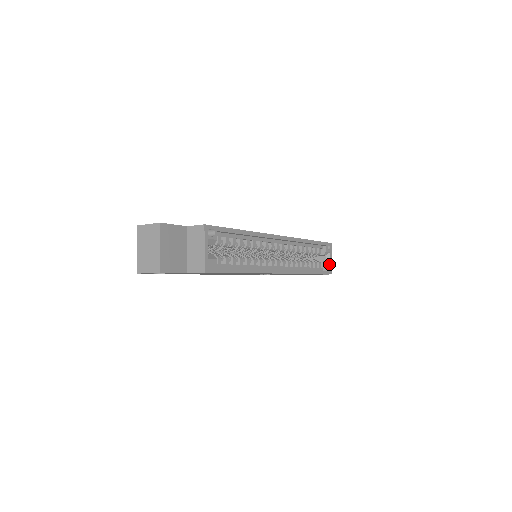
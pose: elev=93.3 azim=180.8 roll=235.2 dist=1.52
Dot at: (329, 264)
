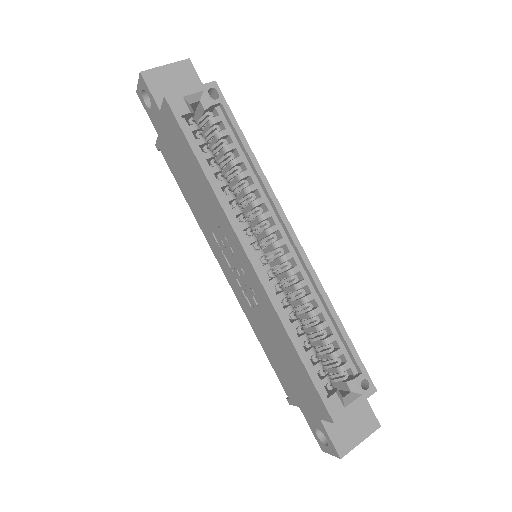
Dot at: (343, 403)
